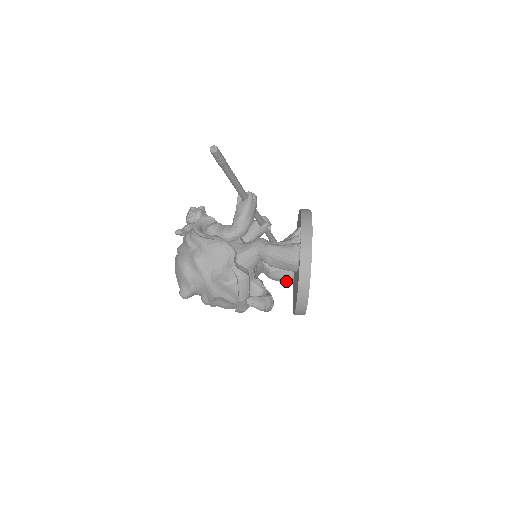
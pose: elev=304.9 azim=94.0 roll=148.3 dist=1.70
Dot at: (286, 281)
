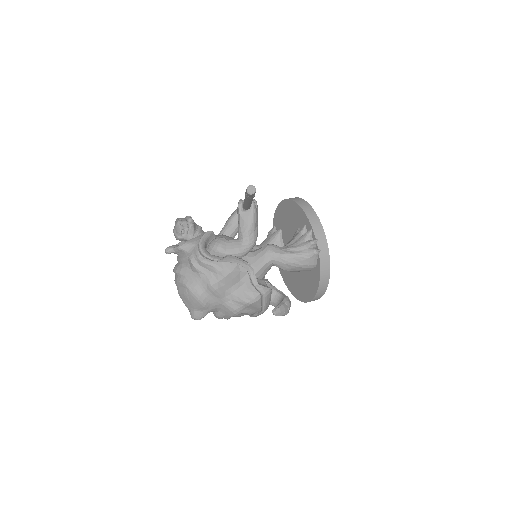
Dot at: occluded
